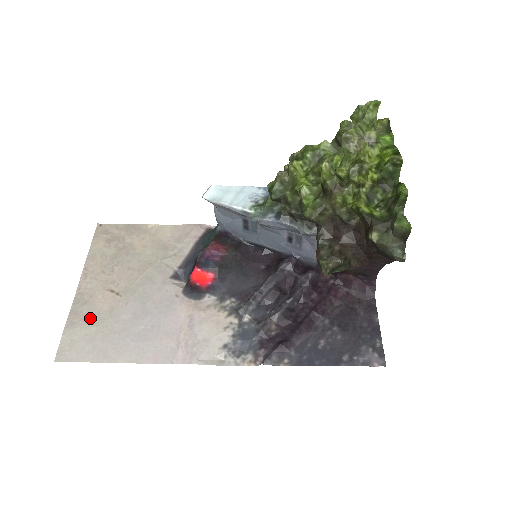
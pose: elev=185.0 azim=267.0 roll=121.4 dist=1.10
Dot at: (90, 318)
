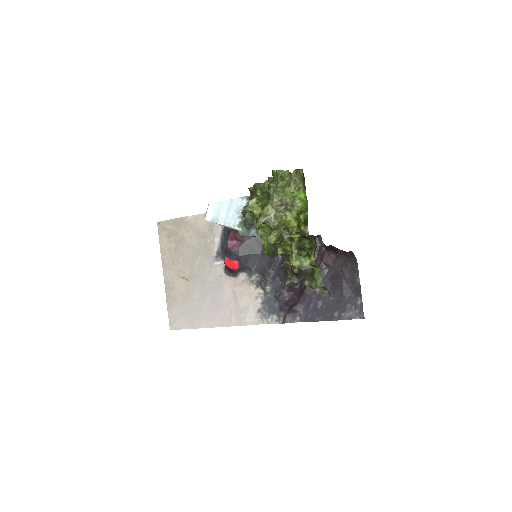
Dot at: (178, 299)
